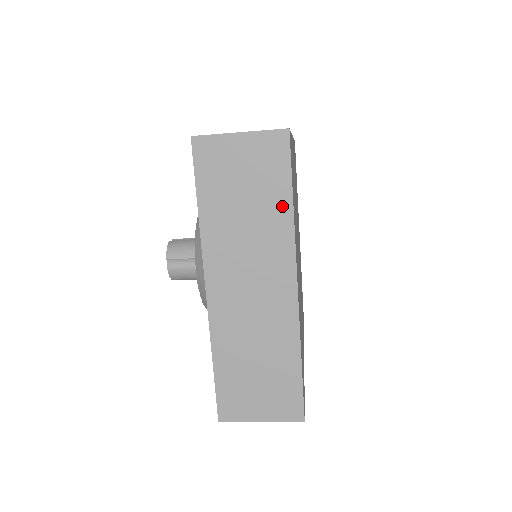
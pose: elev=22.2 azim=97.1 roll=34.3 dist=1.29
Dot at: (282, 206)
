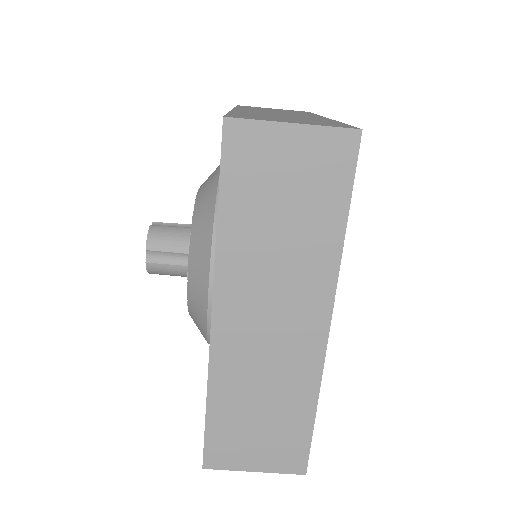
Dot at: (307, 113)
